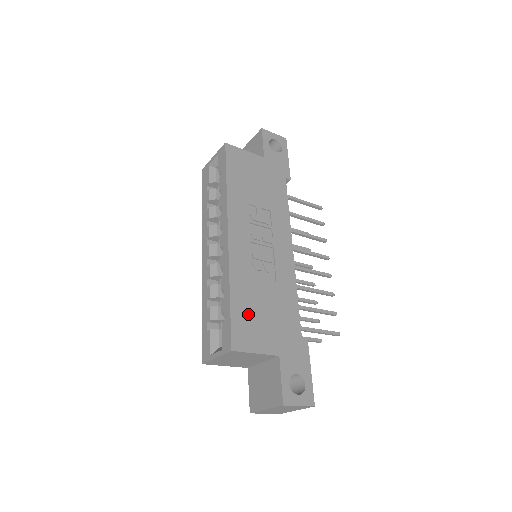
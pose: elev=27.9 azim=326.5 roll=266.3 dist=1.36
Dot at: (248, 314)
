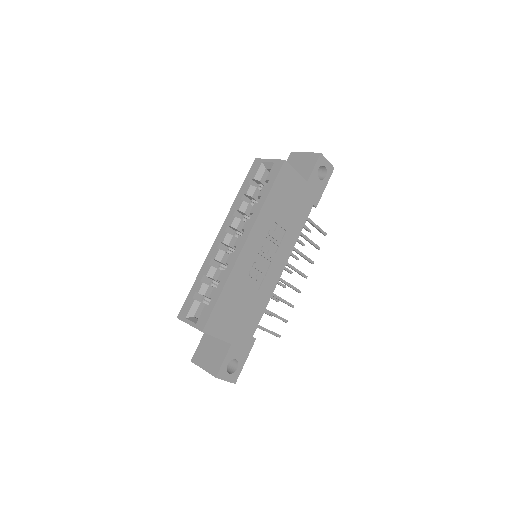
Dot at: (227, 309)
